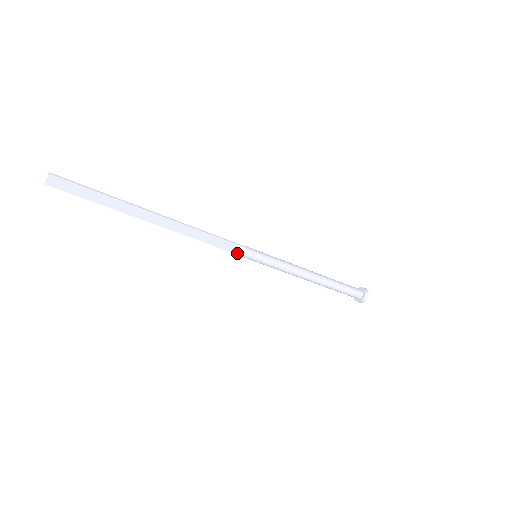
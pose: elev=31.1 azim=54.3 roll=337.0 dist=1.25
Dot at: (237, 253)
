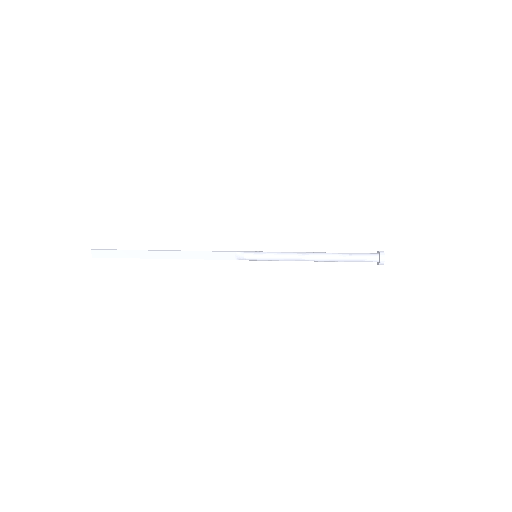
Dot at: (239, 259)
